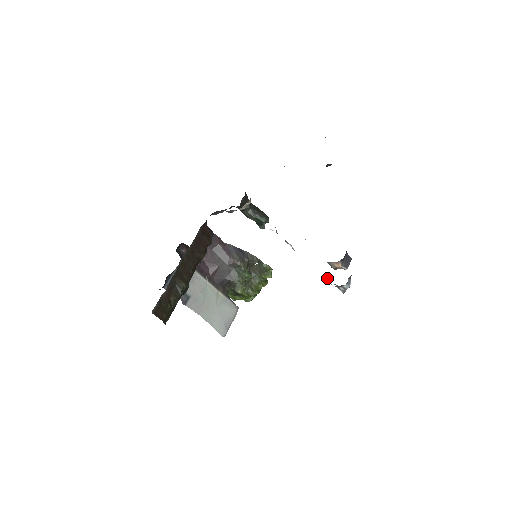
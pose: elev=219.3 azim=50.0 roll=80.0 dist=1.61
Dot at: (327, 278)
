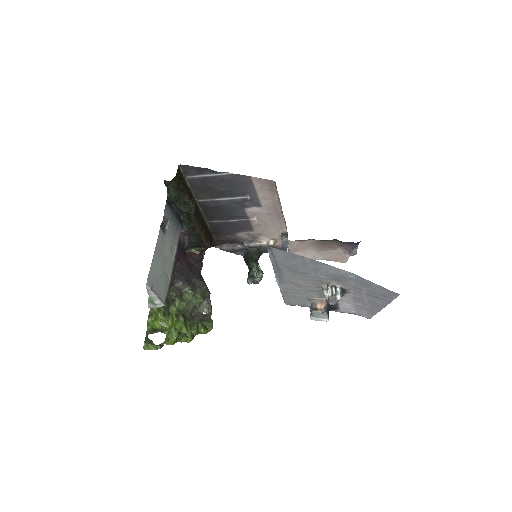
Dot at: (319, 286)
